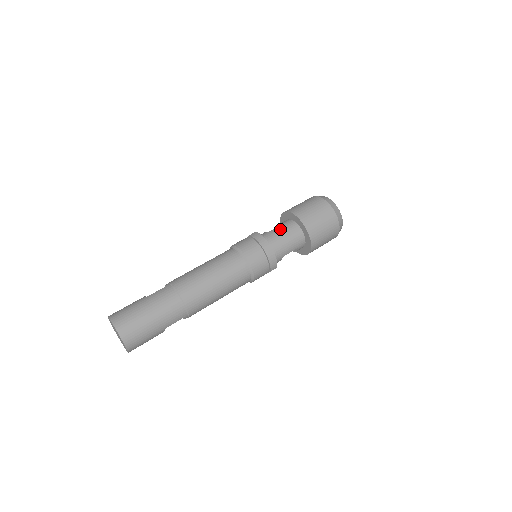
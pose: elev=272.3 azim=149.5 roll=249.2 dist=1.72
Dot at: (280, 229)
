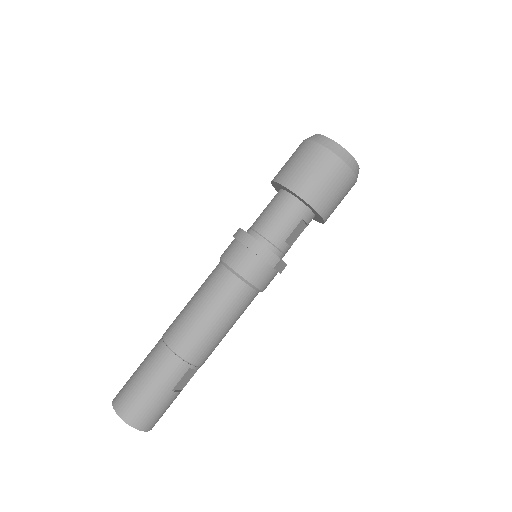
Dot at: (266, 209)
